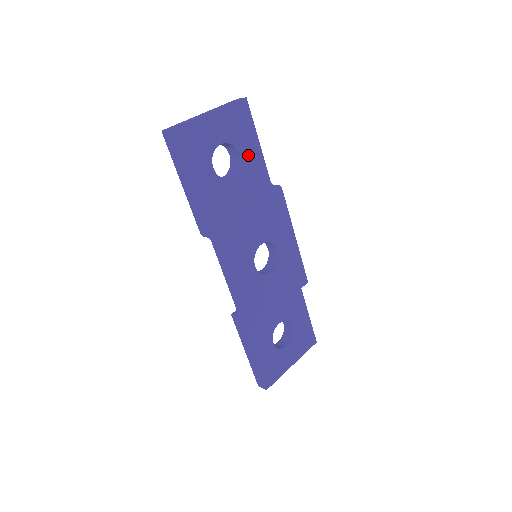
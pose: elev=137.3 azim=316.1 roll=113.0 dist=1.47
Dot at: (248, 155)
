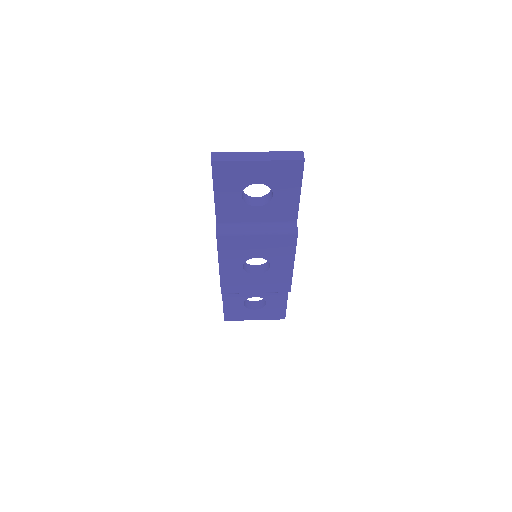
Dot at: (283, 198)
